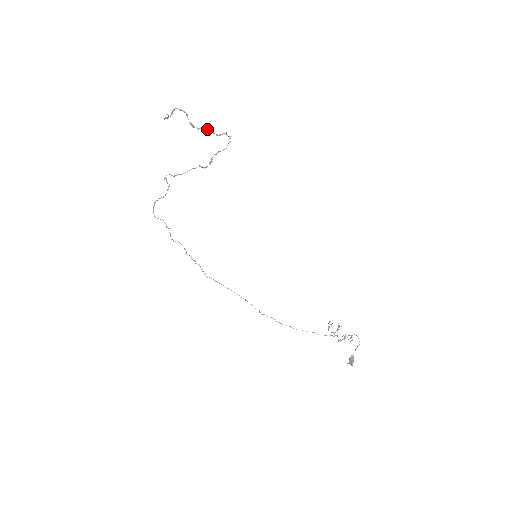
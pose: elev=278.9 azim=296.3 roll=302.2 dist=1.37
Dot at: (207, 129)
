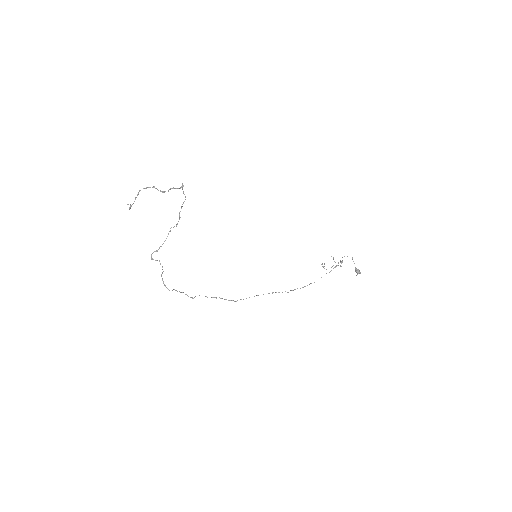
Dot at: (173, 188)
